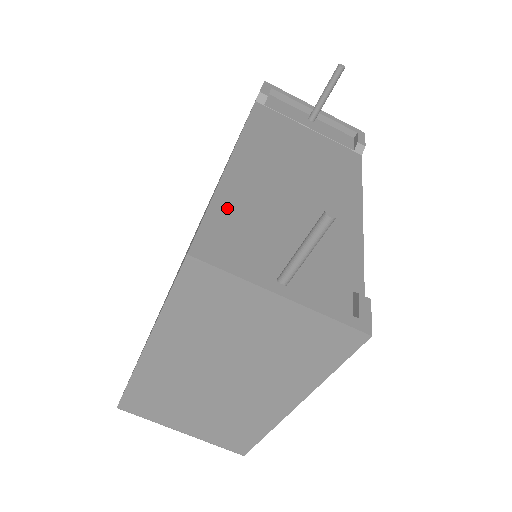
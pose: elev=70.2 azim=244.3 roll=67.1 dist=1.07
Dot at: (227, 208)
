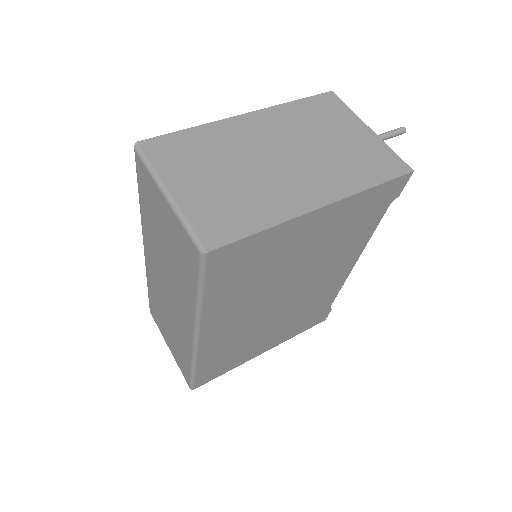
Dot at: occluded
